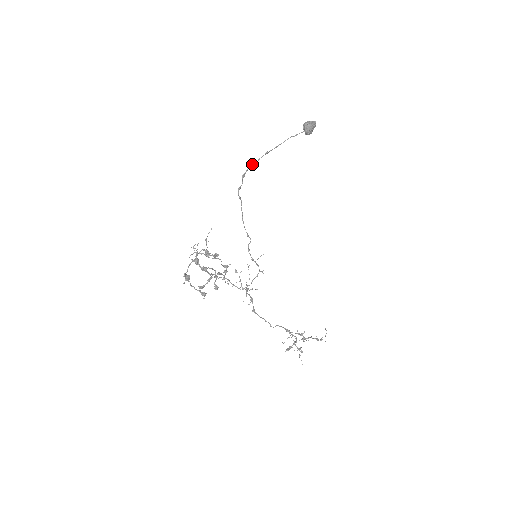
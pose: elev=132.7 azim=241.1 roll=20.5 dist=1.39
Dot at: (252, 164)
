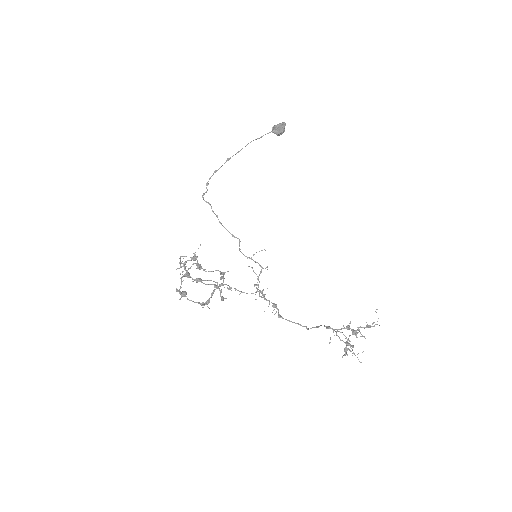
Dot at: (214, 172)
